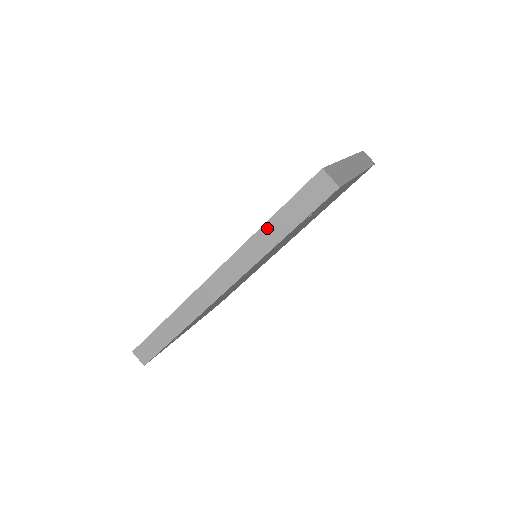
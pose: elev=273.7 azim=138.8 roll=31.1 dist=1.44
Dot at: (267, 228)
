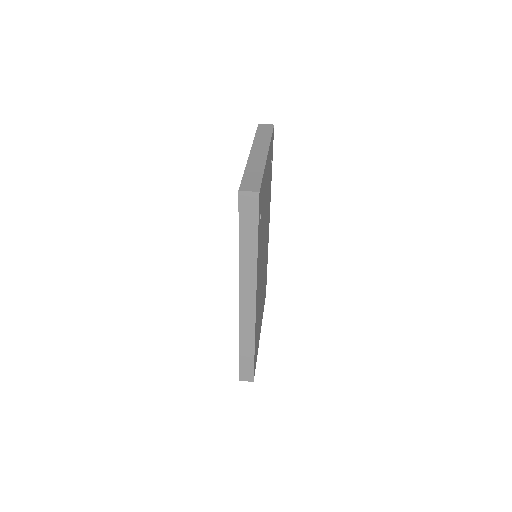
Dot at: (242, 249)
